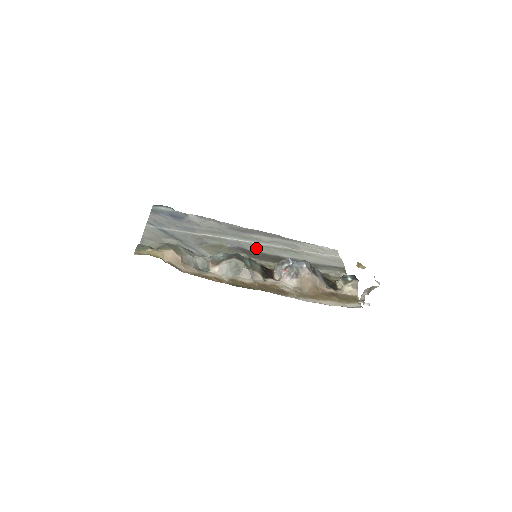
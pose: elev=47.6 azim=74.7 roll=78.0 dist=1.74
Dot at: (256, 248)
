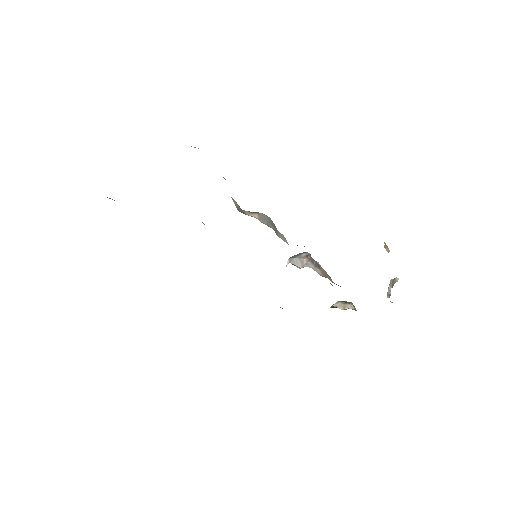
Dot at: occluded
